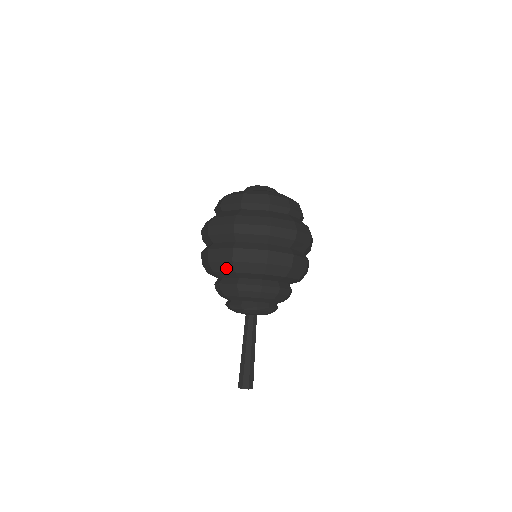
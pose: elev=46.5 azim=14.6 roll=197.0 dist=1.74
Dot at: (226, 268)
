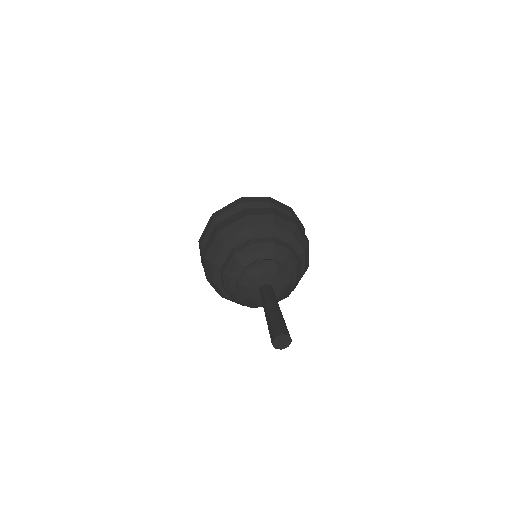
Dot at: (217, 245)
